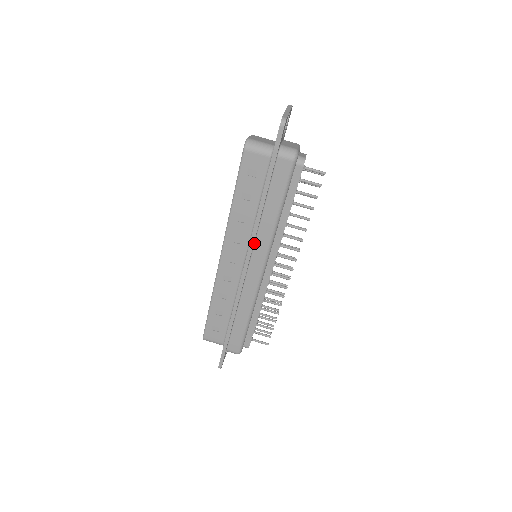
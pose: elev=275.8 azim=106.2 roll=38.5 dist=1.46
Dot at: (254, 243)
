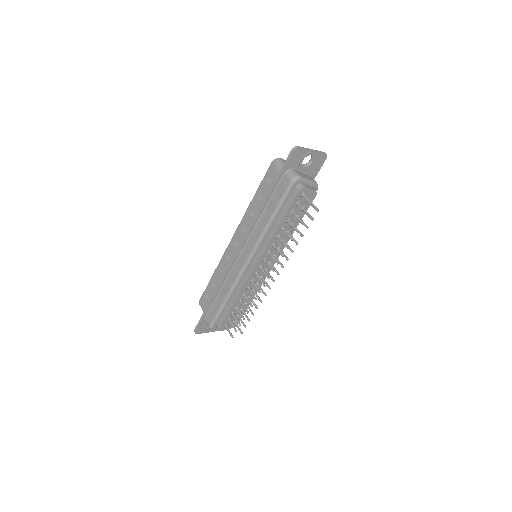
Dot at: (250, 236)
